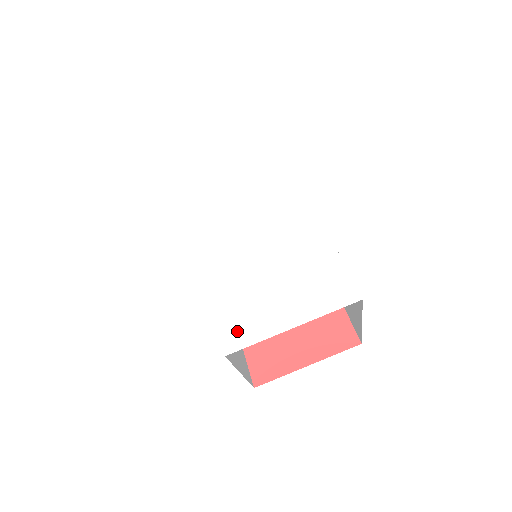
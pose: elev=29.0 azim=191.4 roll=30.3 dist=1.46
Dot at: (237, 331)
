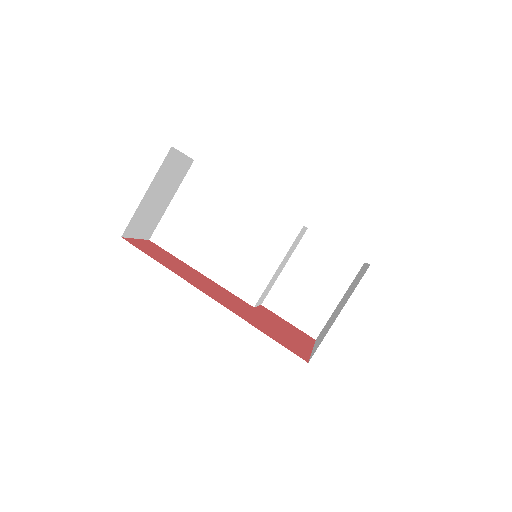
Dot at: occluded
